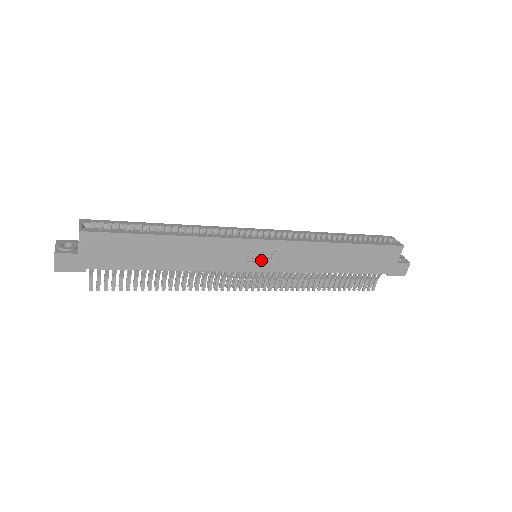
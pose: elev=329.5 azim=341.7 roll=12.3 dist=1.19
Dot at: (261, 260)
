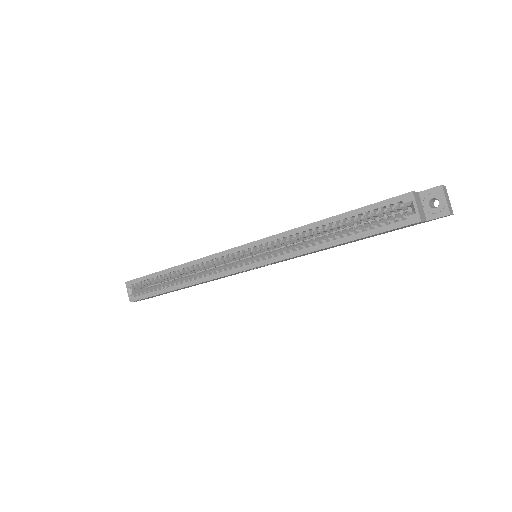
Dot at: (259, 267)
